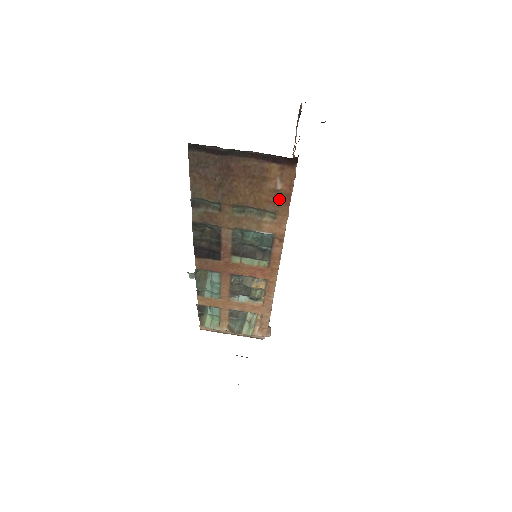
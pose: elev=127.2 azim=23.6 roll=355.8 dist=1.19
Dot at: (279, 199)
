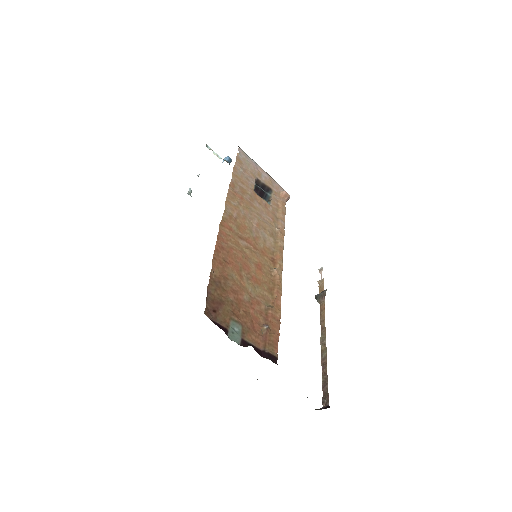
Dot at: occluded
